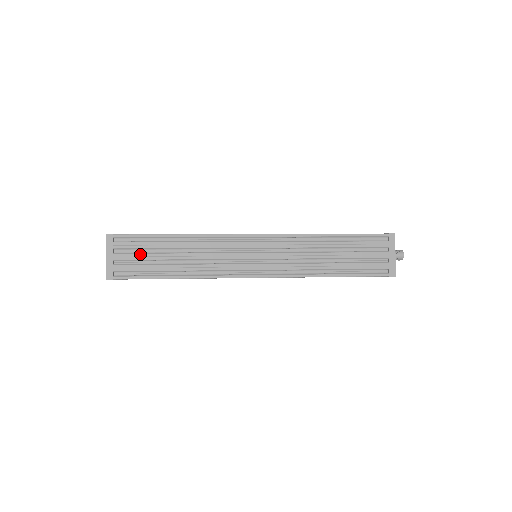
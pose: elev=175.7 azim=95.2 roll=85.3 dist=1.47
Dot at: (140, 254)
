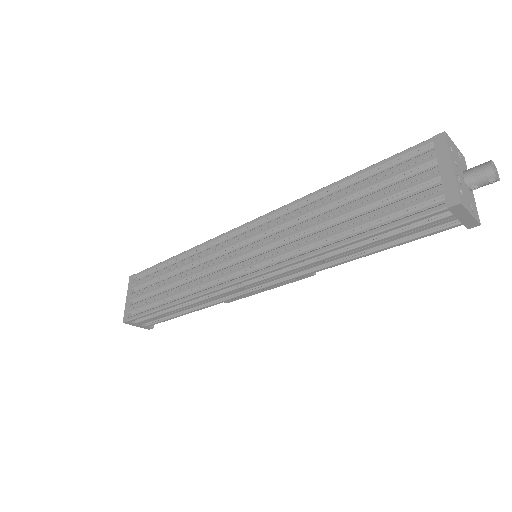
Dot at: (148, 287)
